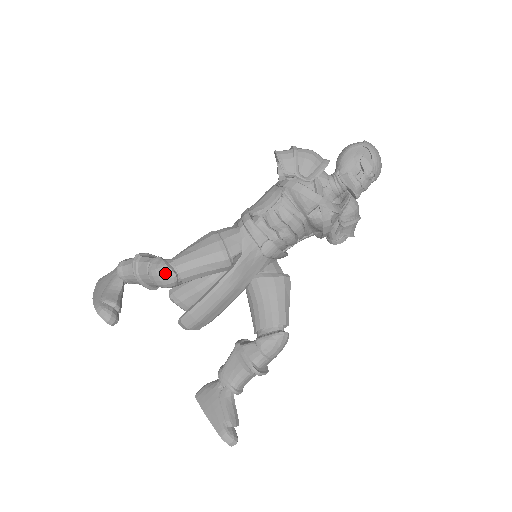
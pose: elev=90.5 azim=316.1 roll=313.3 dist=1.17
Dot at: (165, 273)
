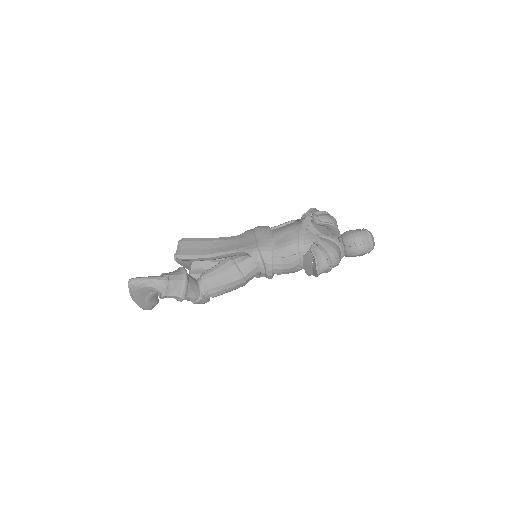
Dot at: occluded
